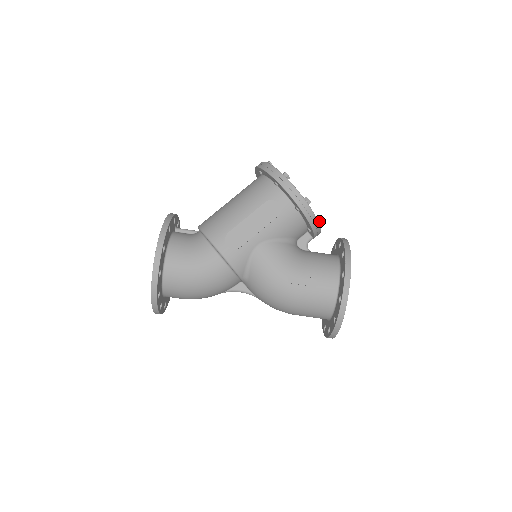
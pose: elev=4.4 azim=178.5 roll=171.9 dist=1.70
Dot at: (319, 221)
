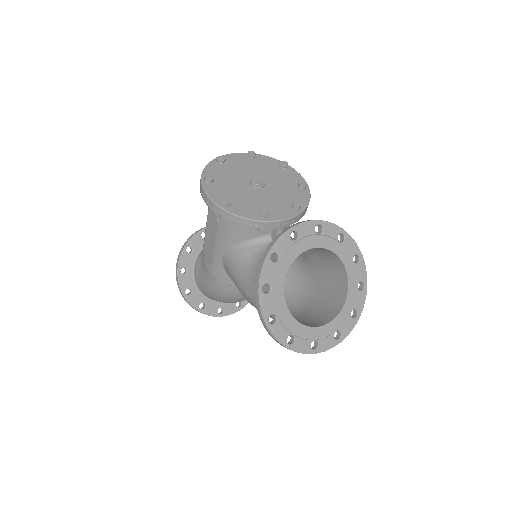
Dot at: (260, 214)
